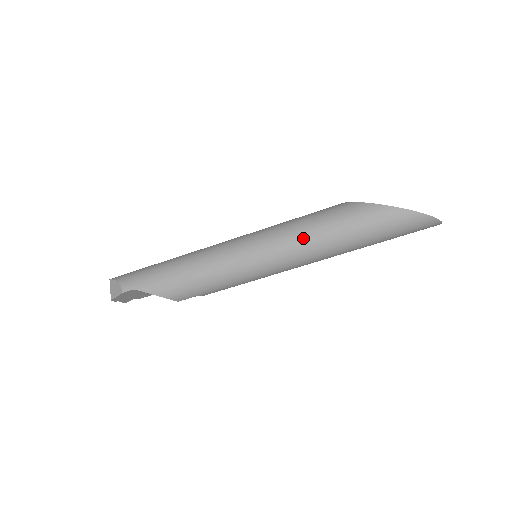
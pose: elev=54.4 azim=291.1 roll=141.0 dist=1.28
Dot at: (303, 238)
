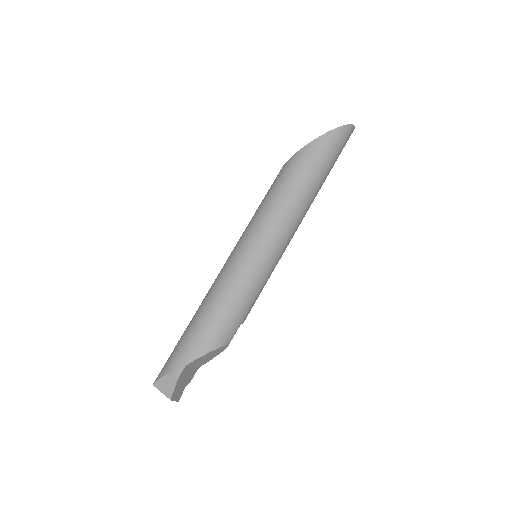
Dot at: (281, 206)
